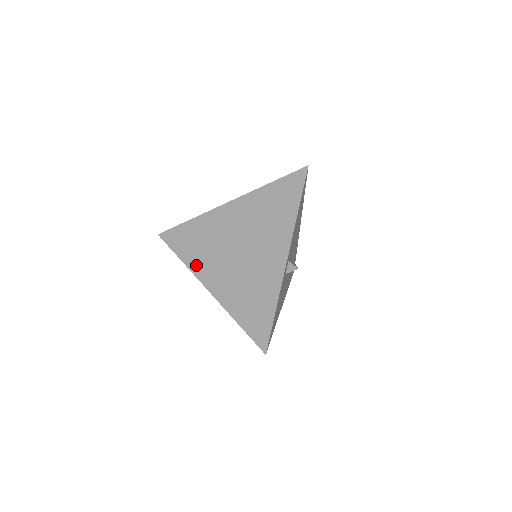
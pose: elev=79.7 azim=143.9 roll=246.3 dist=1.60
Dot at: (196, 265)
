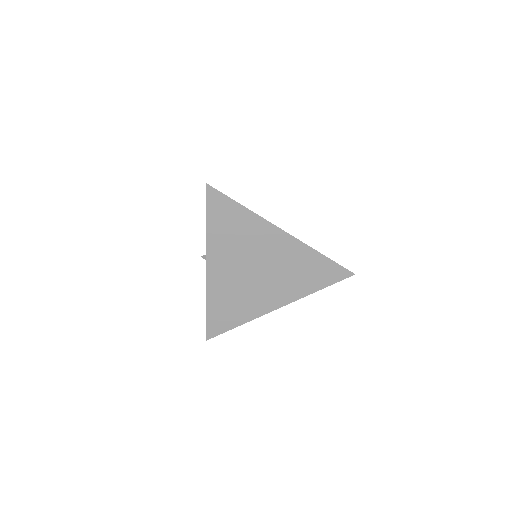
Dot at: (215, 244)
